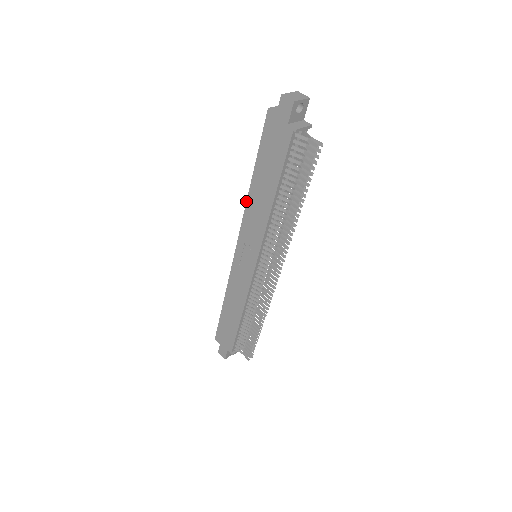
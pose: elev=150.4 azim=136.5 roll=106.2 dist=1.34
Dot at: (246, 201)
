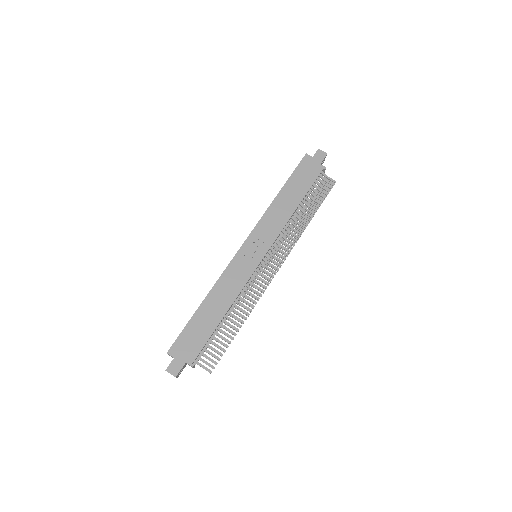
Dot at: (268, 207)
